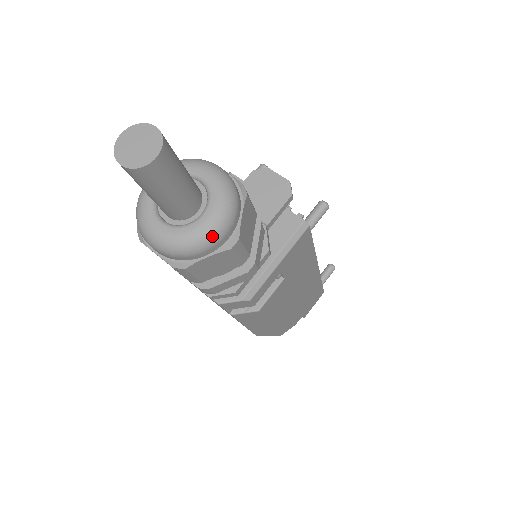
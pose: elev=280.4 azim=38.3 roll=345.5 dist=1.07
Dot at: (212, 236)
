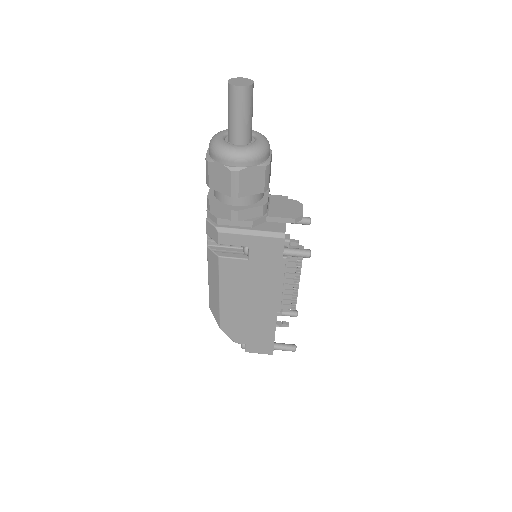
Dot at: (230, 154)
